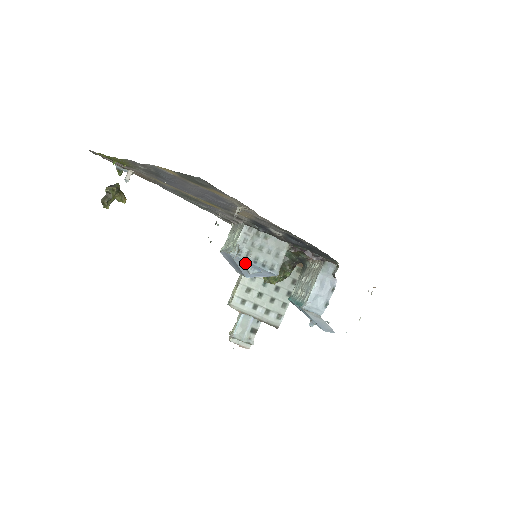
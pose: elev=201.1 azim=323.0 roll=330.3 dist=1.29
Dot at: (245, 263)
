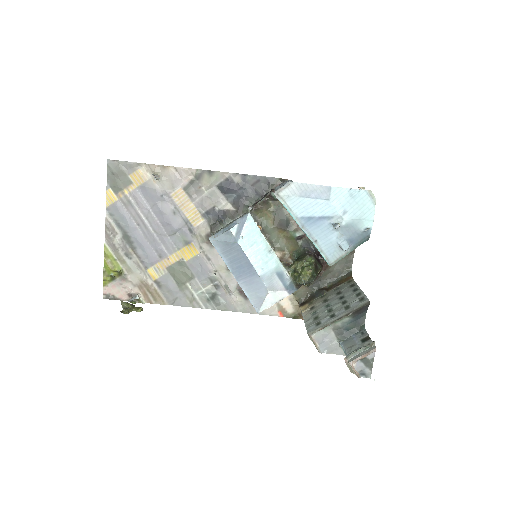
Dot at: (223, 232)
